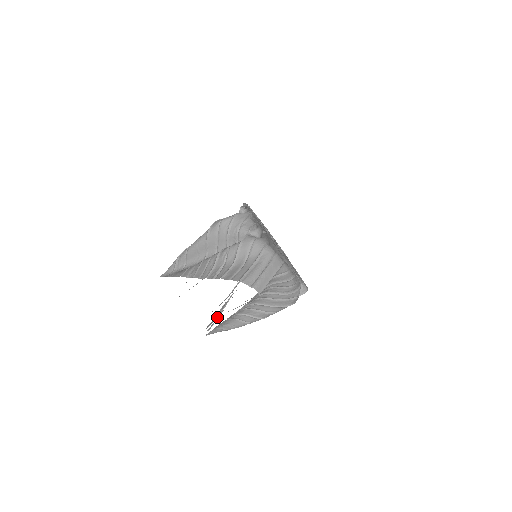
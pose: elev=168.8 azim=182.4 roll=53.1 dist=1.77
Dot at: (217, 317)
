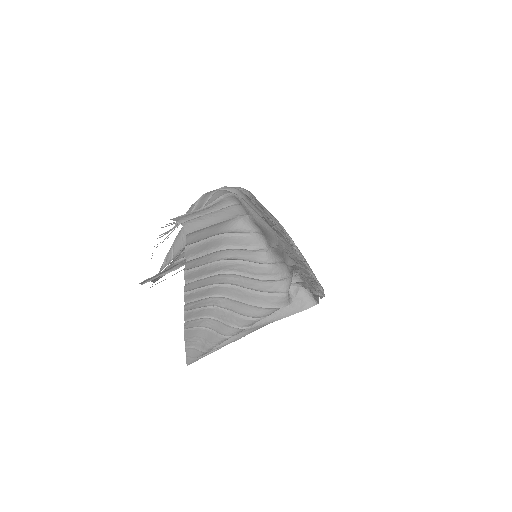
Dot at: occluded
